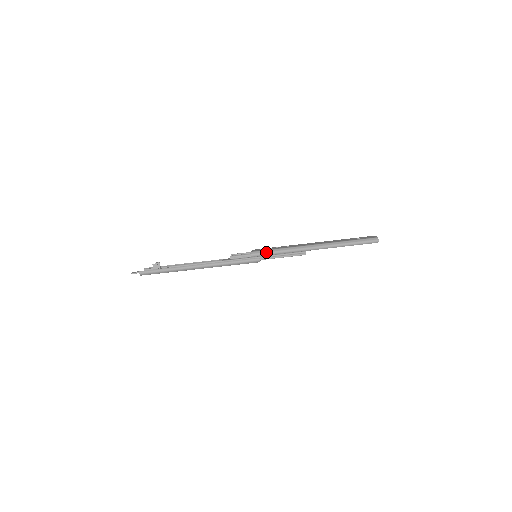
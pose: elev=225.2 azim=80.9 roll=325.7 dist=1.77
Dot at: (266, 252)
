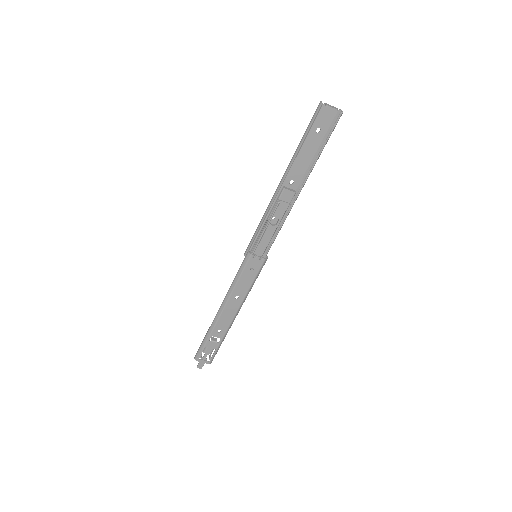
Dot at: (252, 238)
